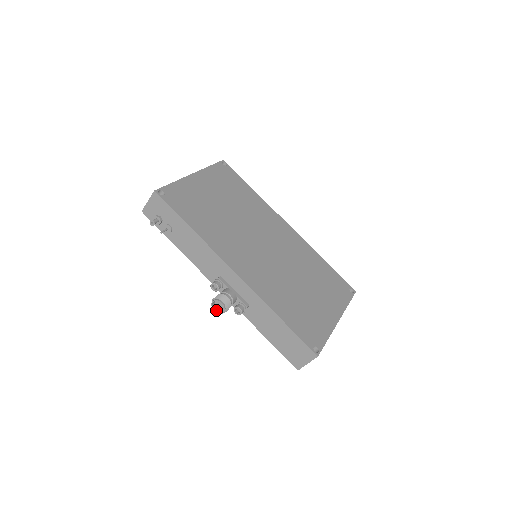
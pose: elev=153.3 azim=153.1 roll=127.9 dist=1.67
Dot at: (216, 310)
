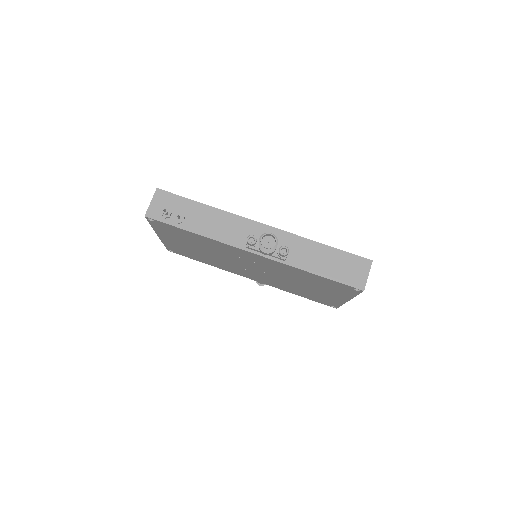
Dot at: (267, 248)
